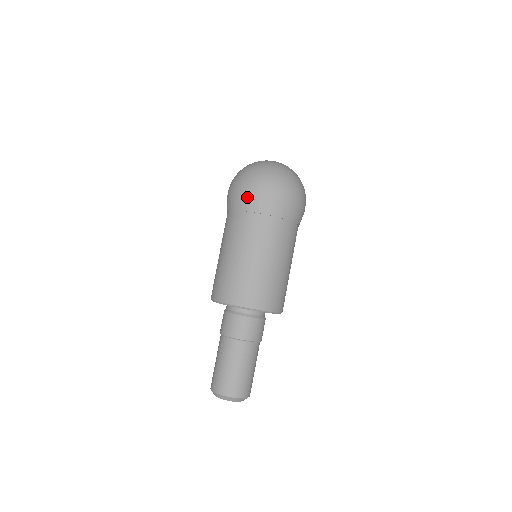
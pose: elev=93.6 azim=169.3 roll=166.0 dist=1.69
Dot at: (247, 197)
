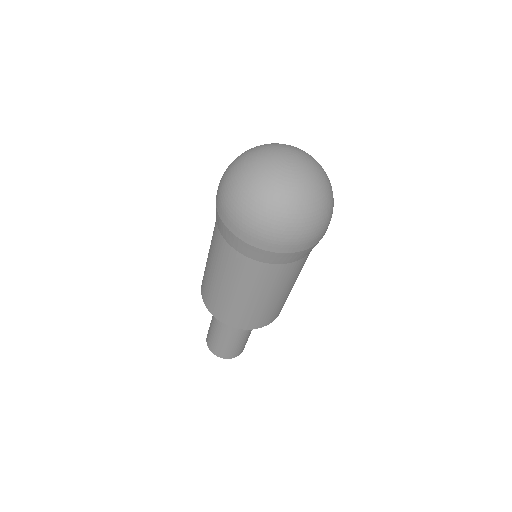
Dot at: (228, 231)
